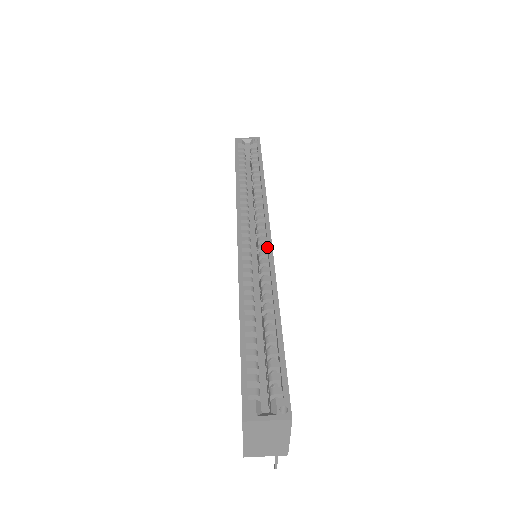
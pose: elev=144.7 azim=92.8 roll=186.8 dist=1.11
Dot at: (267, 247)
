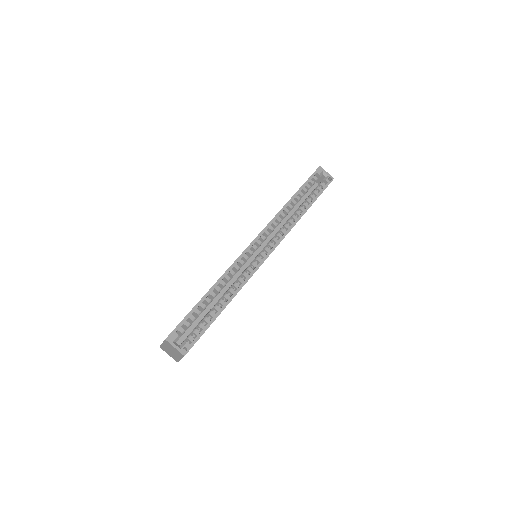
Dot at: (260, 262)
